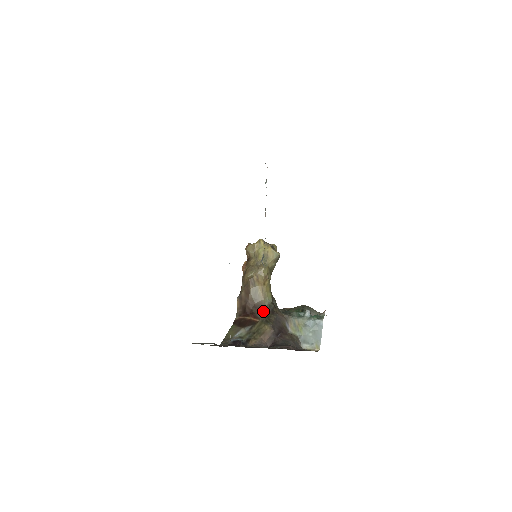
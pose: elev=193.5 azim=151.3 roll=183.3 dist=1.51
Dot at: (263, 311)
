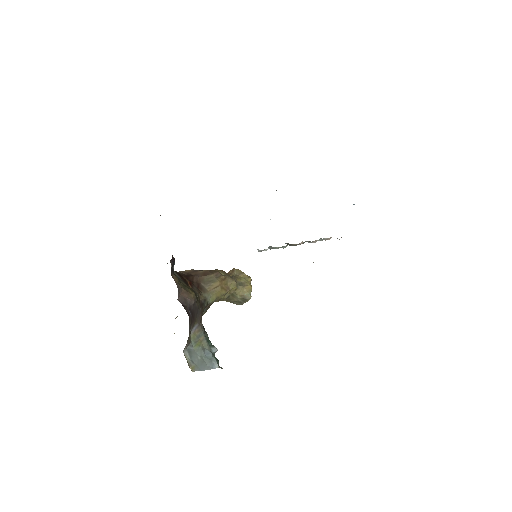
Dot at: (200, 292)
